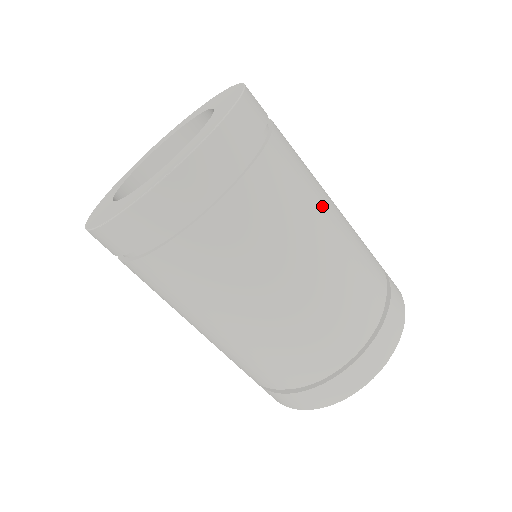
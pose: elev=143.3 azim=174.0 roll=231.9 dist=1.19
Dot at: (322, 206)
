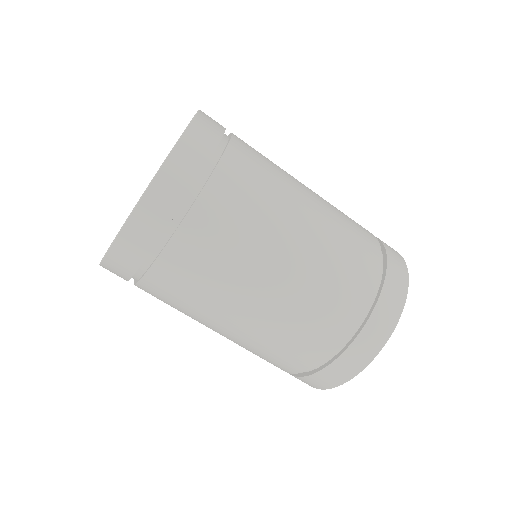
Dot at: (275, 236)
